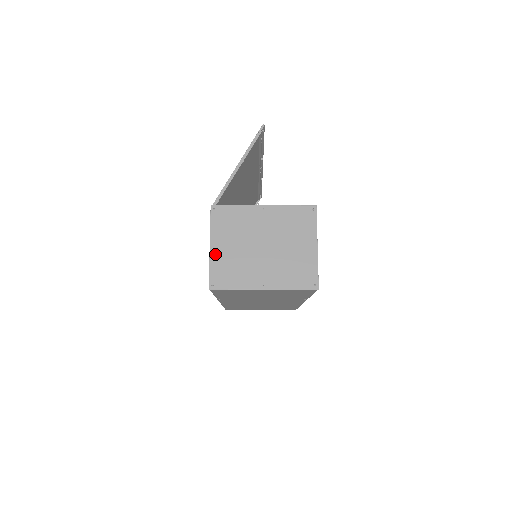
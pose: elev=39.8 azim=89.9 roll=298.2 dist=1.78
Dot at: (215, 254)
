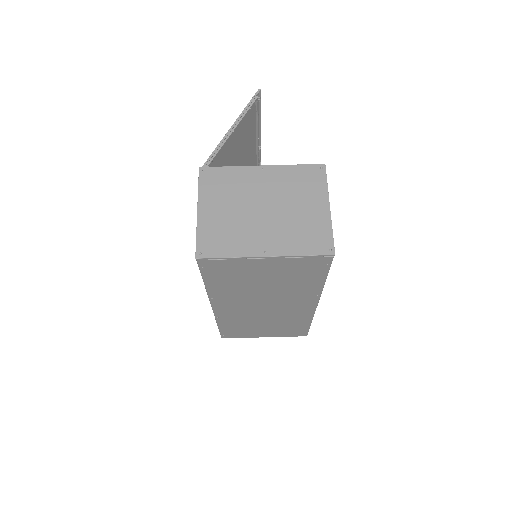
Dot at: (204, 218)
